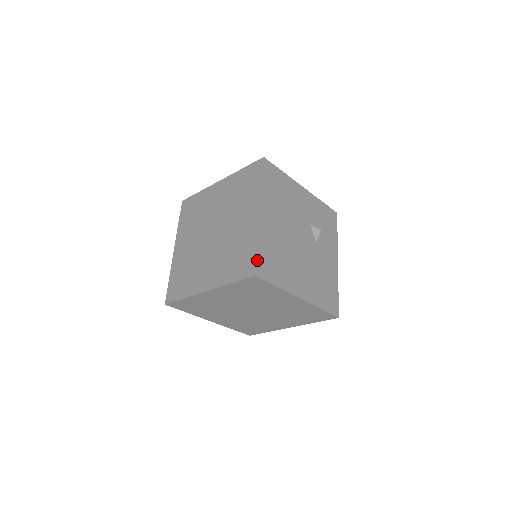
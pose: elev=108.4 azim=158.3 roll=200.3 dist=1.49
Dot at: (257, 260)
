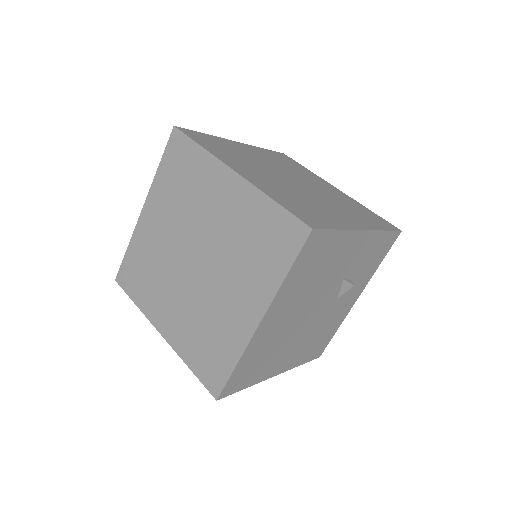
Dot at: (228, 382)
